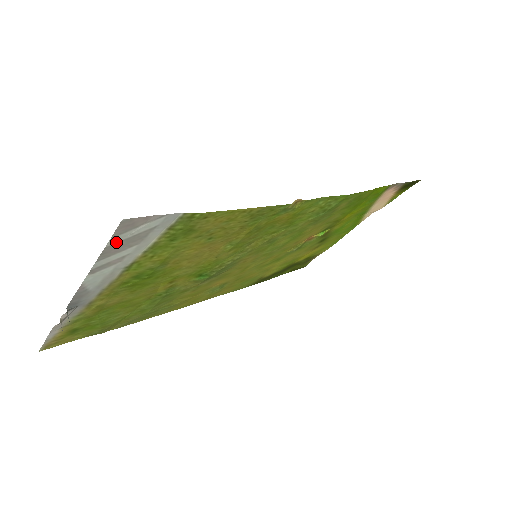
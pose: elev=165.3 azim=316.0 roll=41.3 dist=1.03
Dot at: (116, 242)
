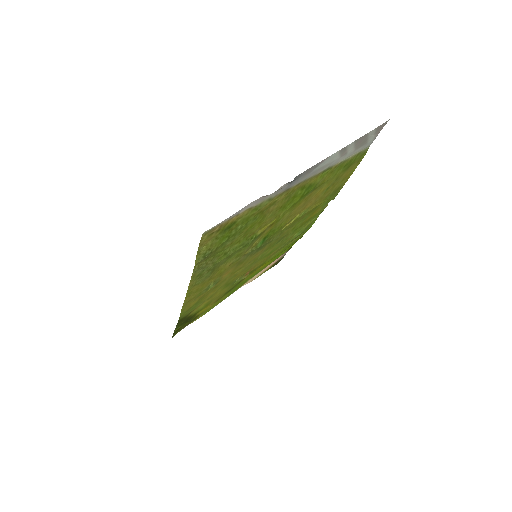
Dot at: (368, 135)
